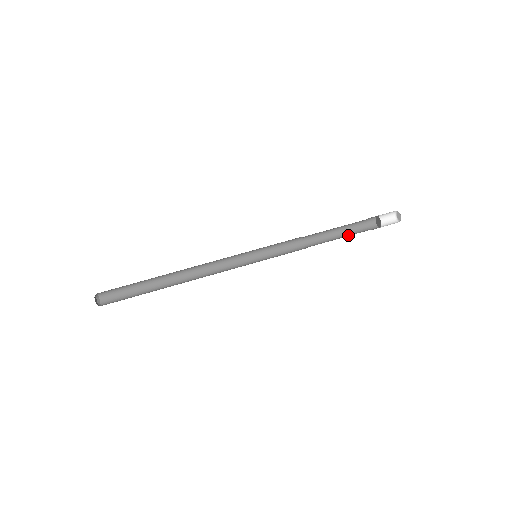
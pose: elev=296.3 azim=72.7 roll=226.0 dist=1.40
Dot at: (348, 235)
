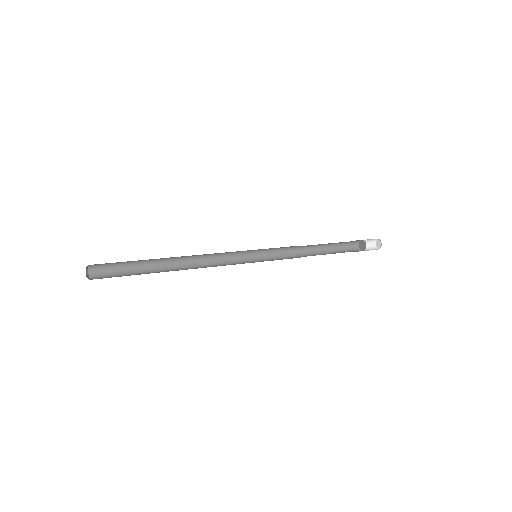
Dot at: occluded
